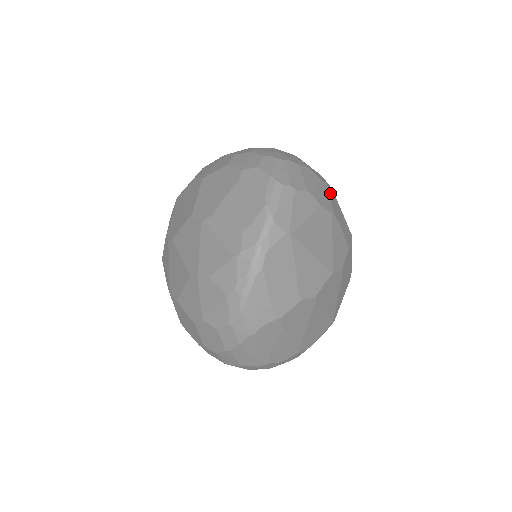
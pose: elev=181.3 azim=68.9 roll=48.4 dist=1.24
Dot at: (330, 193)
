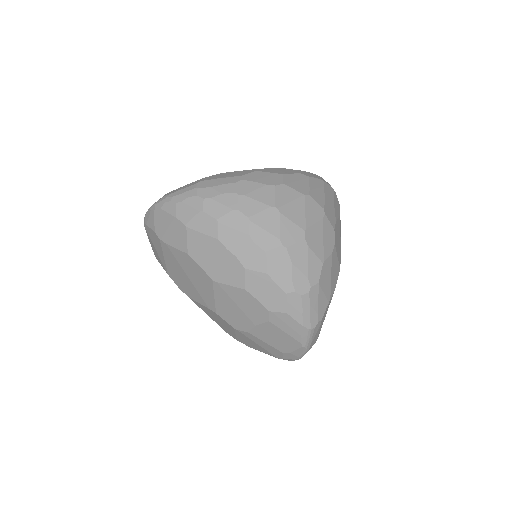
Dot at: (336, 245)
